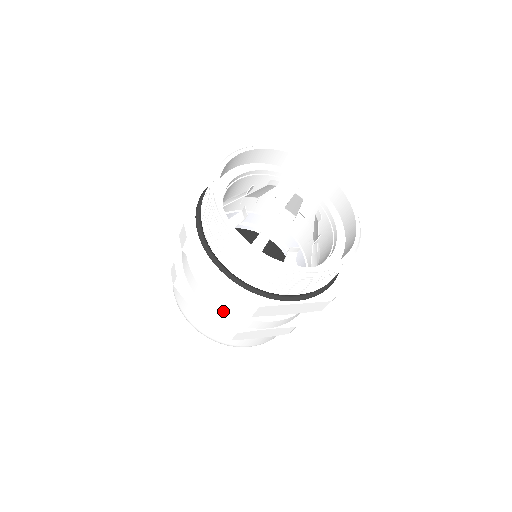
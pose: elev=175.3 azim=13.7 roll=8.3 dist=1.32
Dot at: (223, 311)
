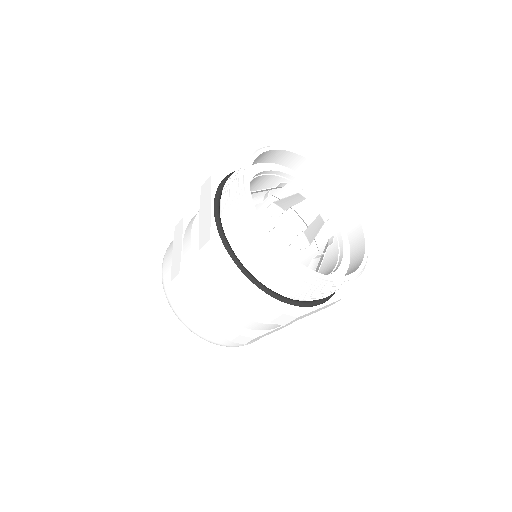
Dot at: (243, 320)
